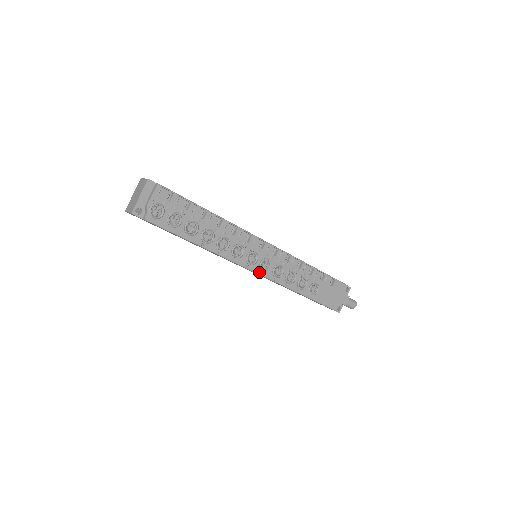
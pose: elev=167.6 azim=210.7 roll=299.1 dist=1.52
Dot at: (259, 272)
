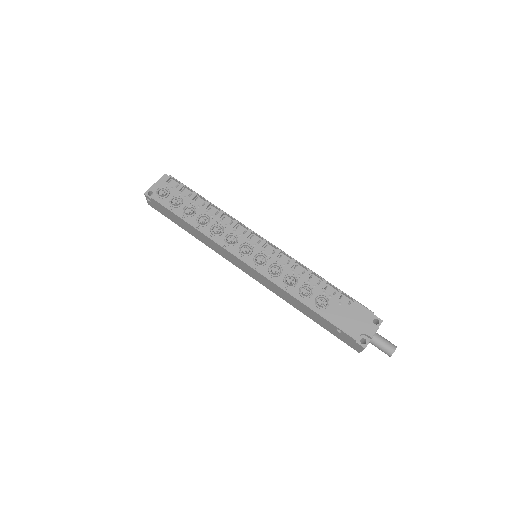
Dot at: (252, 265)
